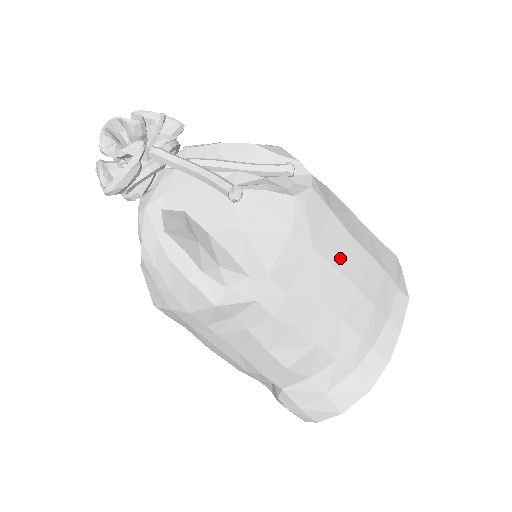
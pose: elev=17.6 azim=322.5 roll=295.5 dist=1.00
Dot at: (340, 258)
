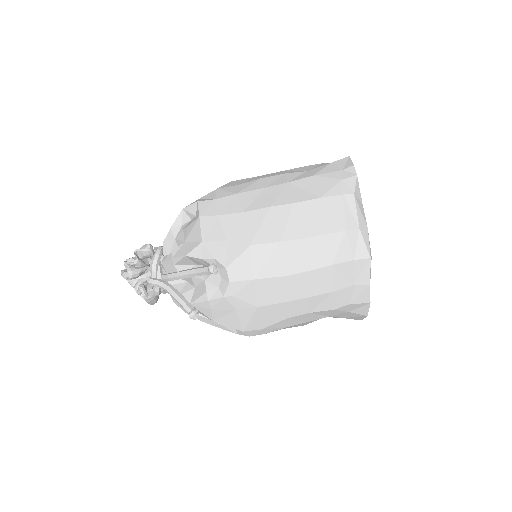
Dot at: (282, 295)
